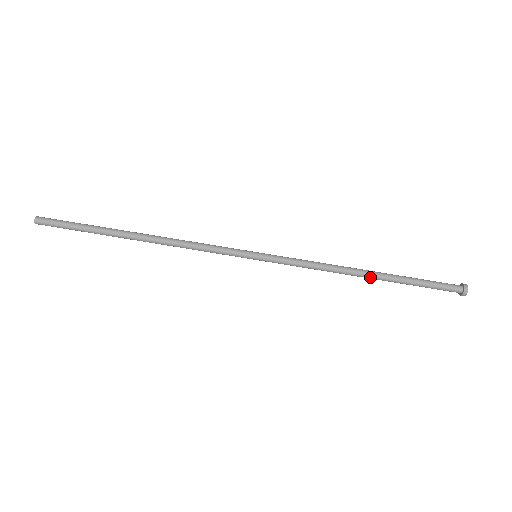
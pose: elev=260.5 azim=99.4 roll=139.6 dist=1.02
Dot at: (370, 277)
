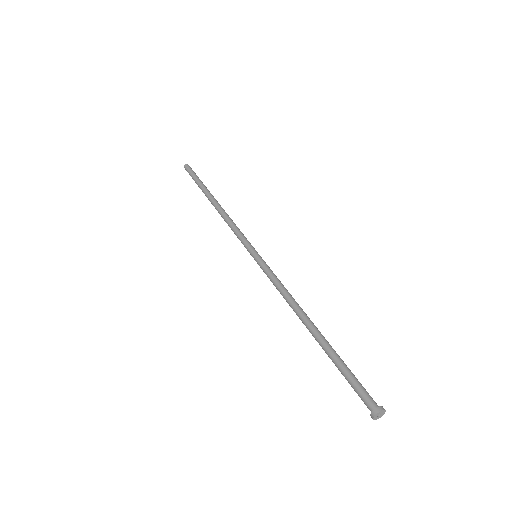
Dot at: (311, 327)
